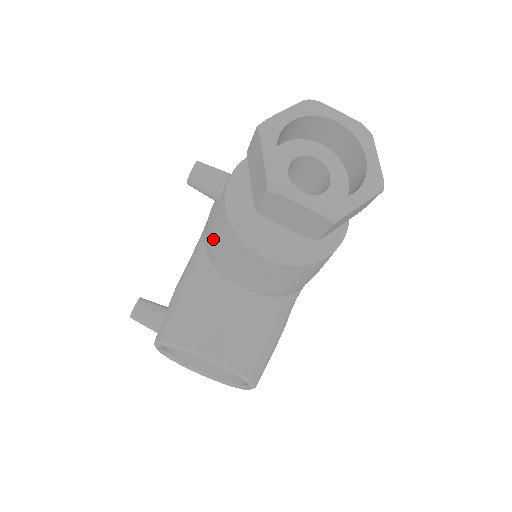
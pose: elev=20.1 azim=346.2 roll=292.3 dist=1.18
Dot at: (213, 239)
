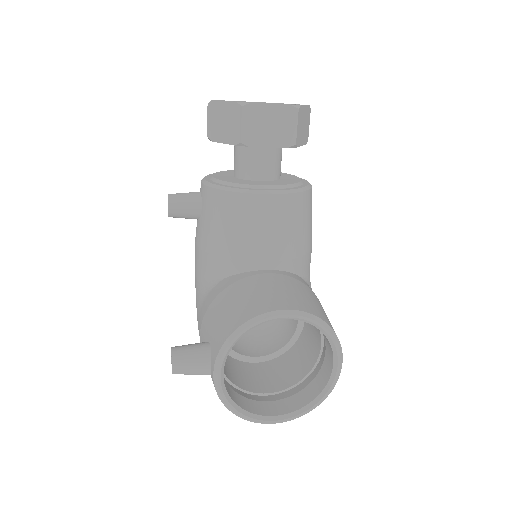
Dot at: (214, 241)
